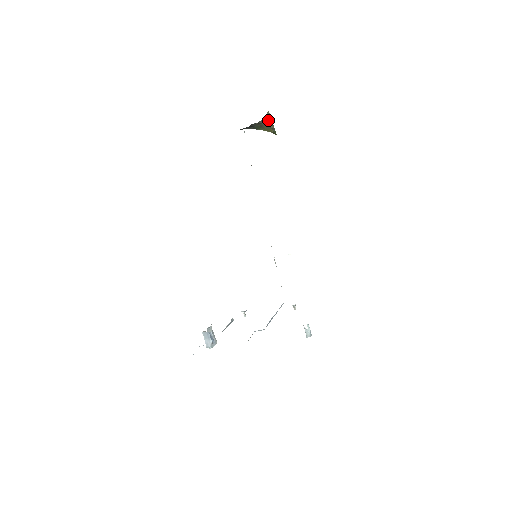
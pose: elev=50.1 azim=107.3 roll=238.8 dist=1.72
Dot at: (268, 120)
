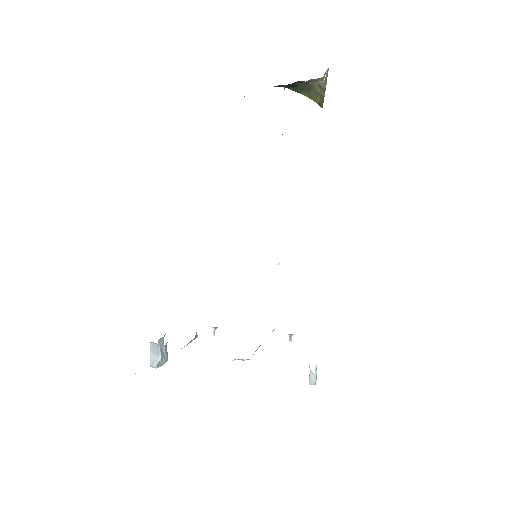
Dot at: (322, 82)
